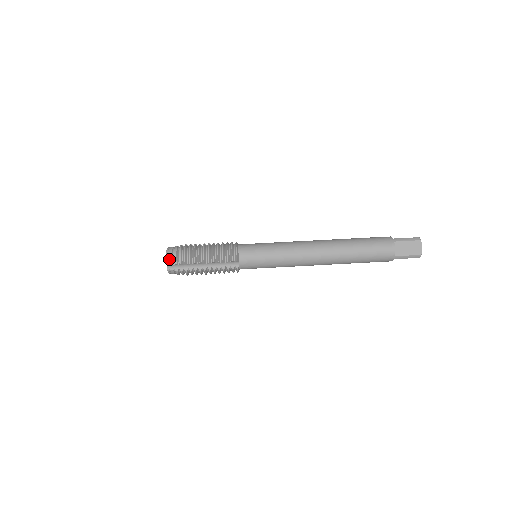
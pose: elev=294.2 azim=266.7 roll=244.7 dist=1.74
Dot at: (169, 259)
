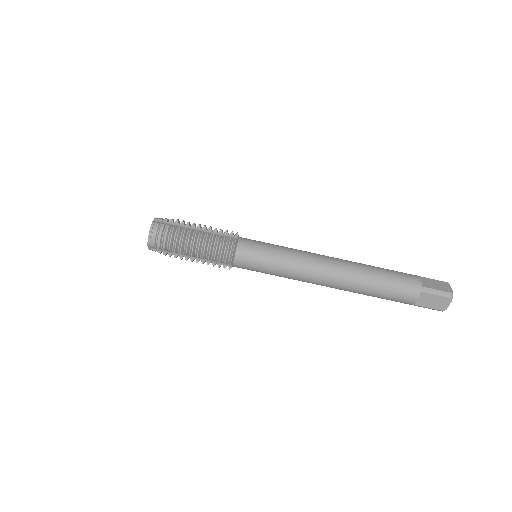
Dot at: (151, 241)
